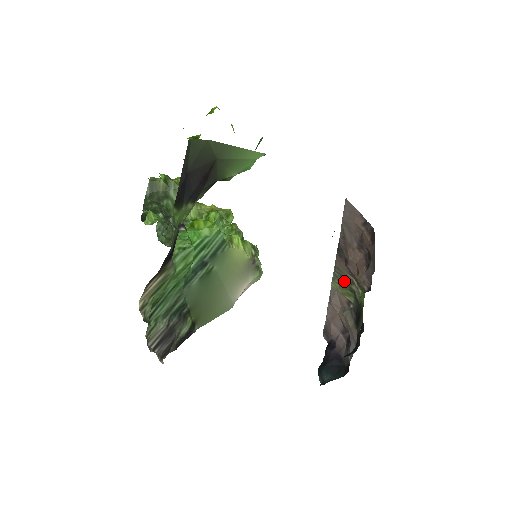
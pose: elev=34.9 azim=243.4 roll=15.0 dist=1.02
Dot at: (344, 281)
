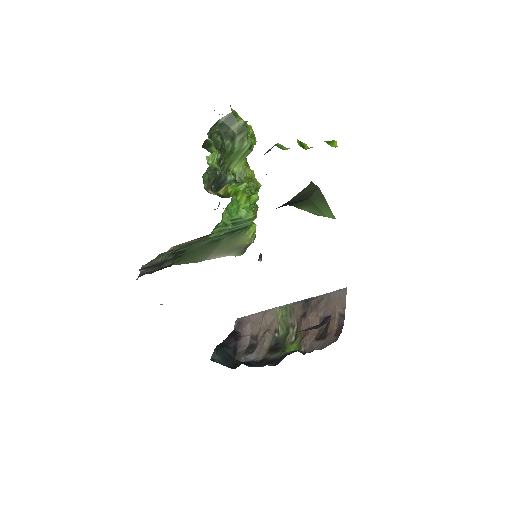
Dot at: (289, 319)
